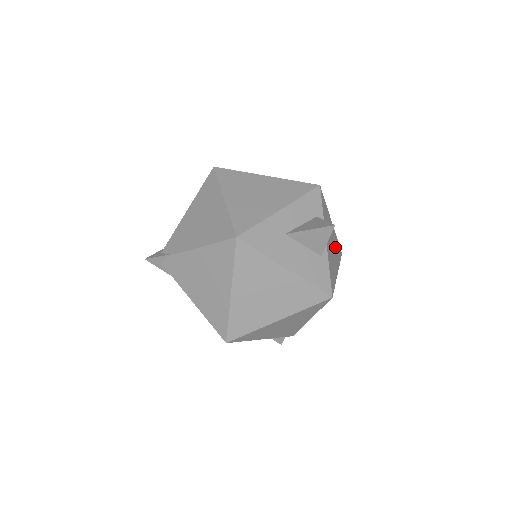
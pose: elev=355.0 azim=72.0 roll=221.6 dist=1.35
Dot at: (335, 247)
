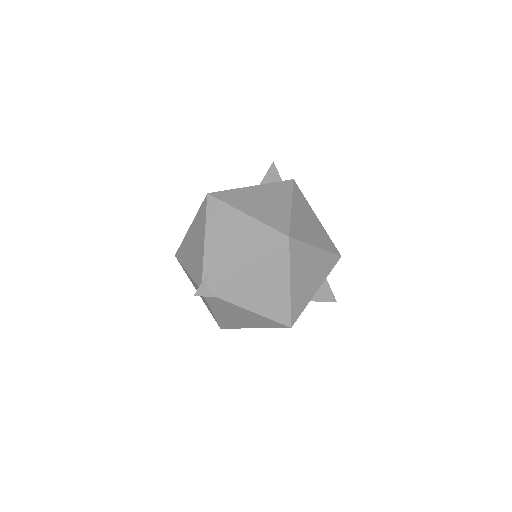
Dot at: occluded
